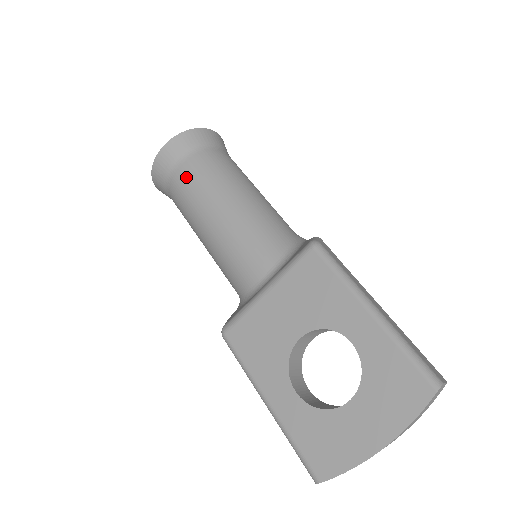
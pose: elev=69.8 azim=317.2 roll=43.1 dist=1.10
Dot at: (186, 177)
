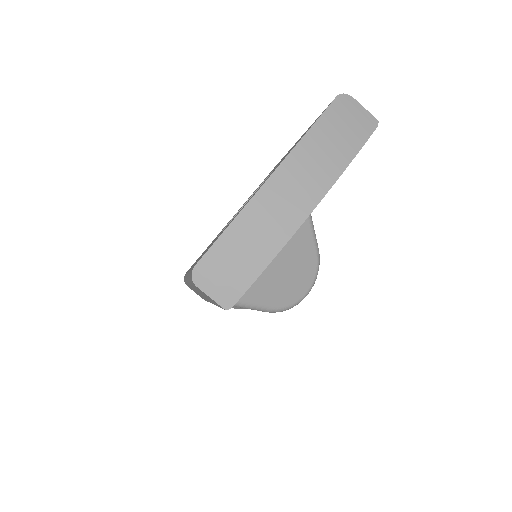
Dot at: occluded
